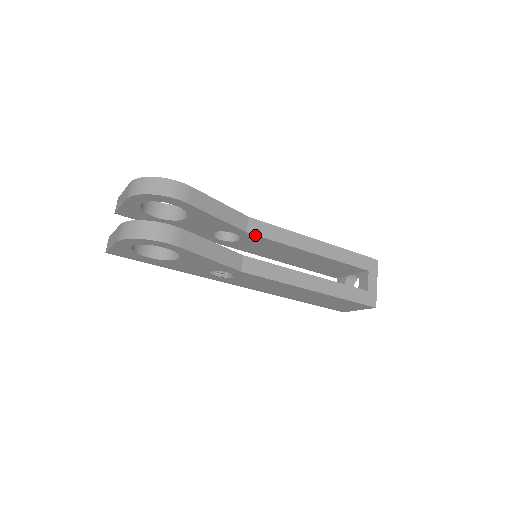
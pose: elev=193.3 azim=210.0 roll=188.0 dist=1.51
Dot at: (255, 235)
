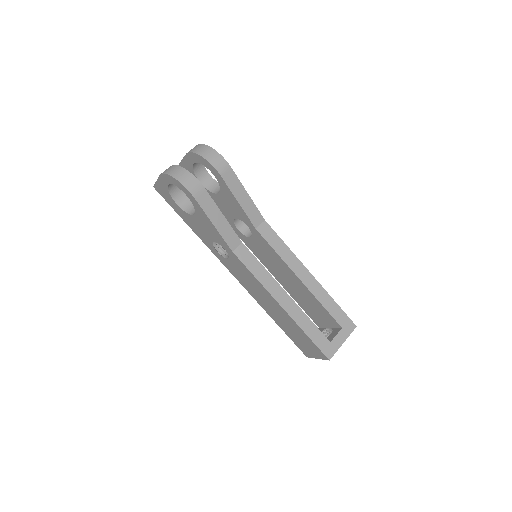
Dot at: (261, 235)
